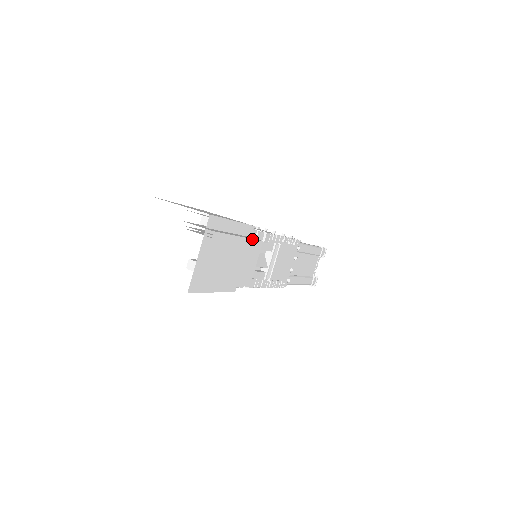
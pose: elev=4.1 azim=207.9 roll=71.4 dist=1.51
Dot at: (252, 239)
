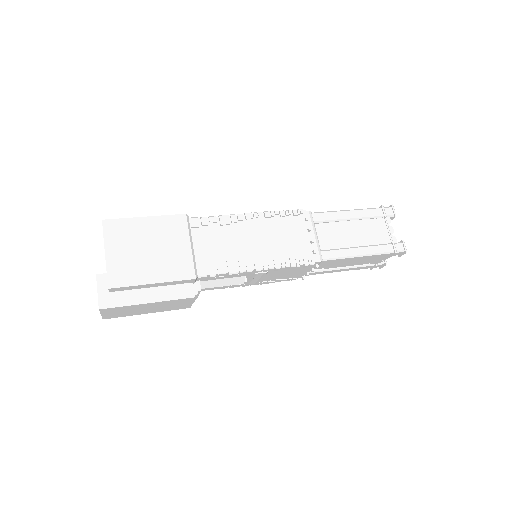
Dot at: (172, 300)
